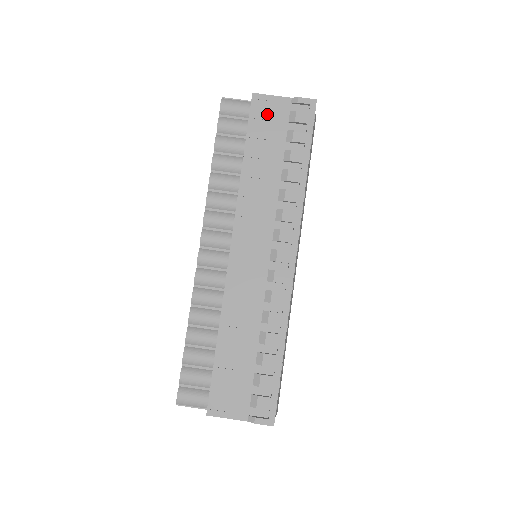
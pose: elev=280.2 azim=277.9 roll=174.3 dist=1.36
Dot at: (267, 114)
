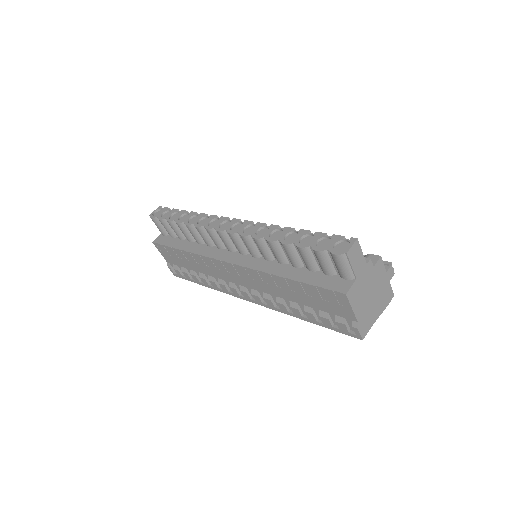
Dot at: (333, 302)
